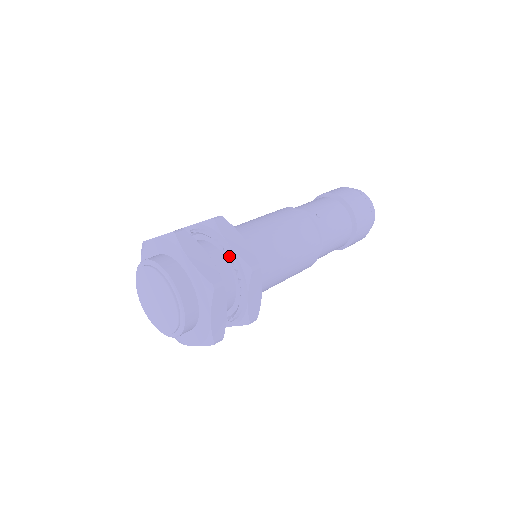
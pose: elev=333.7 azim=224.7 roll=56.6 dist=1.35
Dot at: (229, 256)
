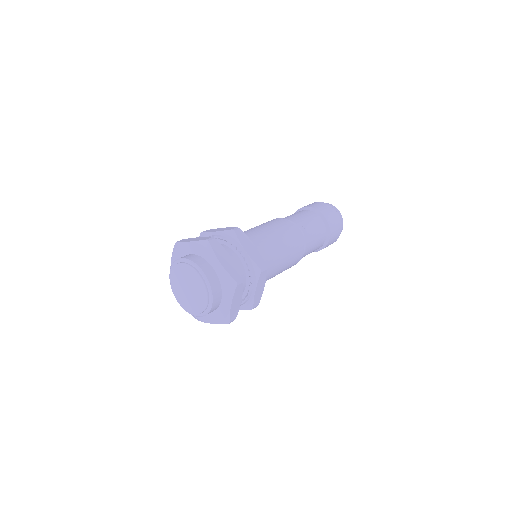
Dot at: (245, 259)
